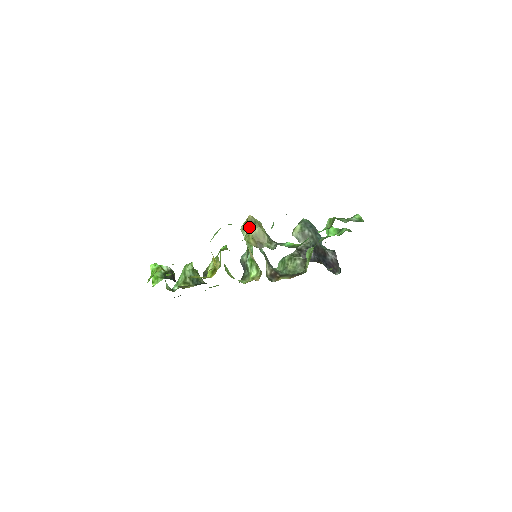
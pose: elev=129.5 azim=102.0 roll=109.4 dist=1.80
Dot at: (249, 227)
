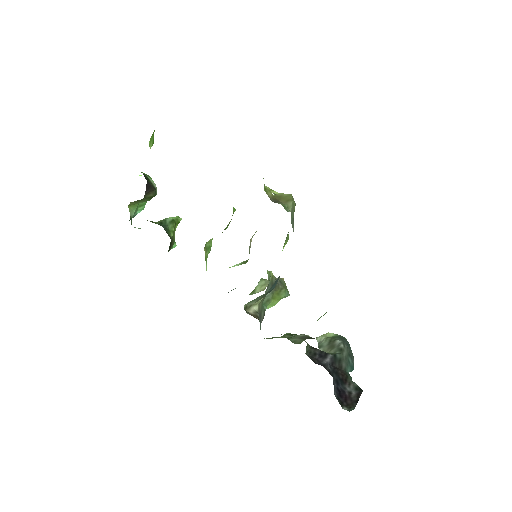
Dot at: occluded
